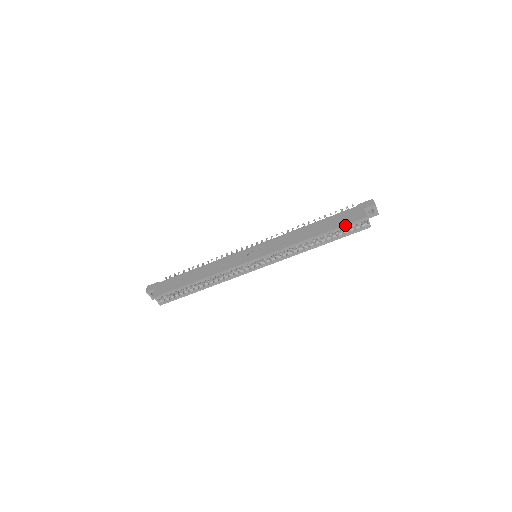
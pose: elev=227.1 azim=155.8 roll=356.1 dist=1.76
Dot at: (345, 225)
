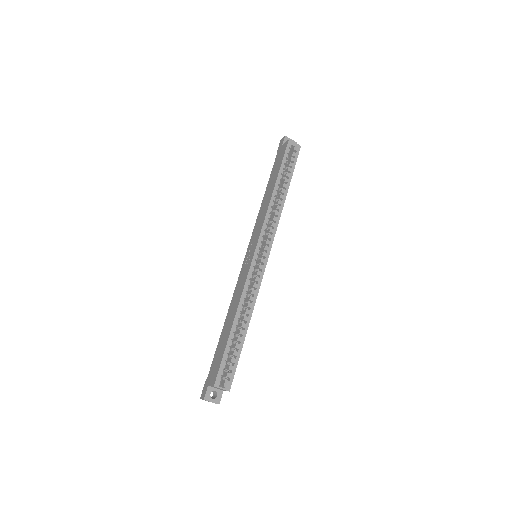
Dot at: (283, 159)
